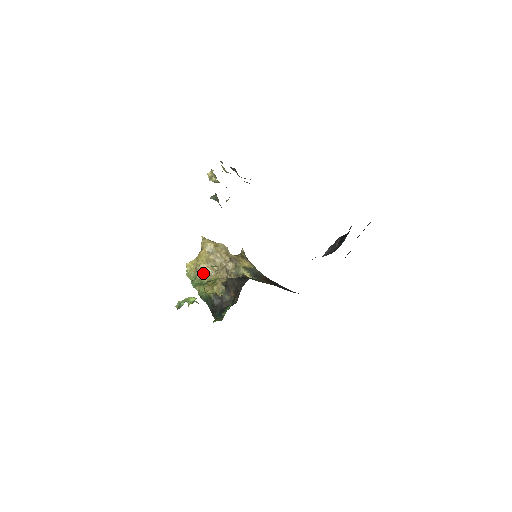
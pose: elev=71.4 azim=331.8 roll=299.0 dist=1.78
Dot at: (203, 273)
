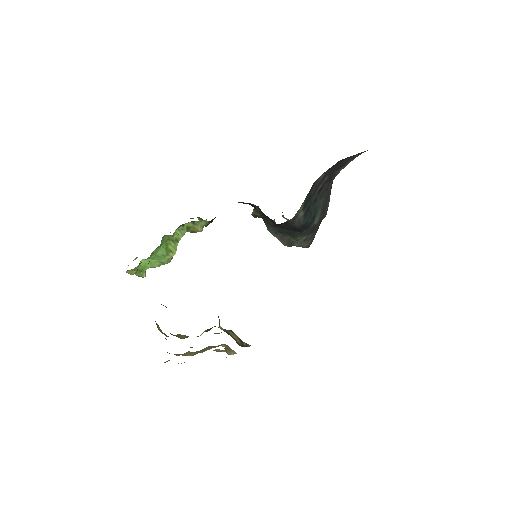
Dot at: occluded
